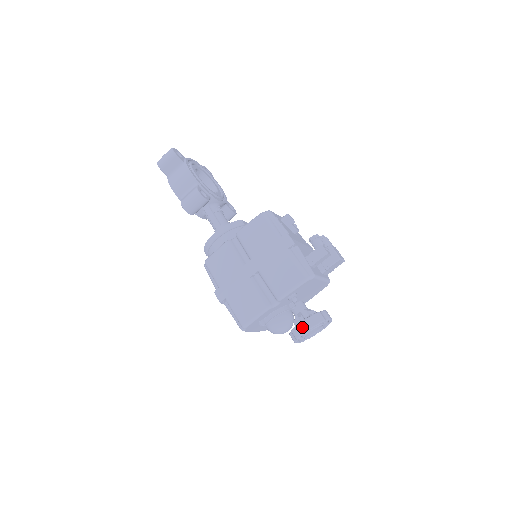
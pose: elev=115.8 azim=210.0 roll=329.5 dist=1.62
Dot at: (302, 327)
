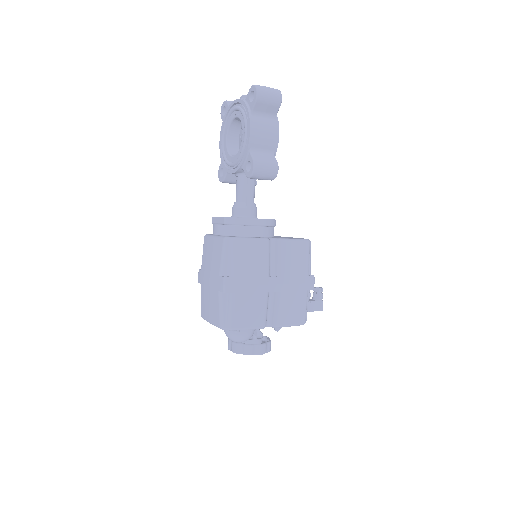
Dot at: (259, 349)
